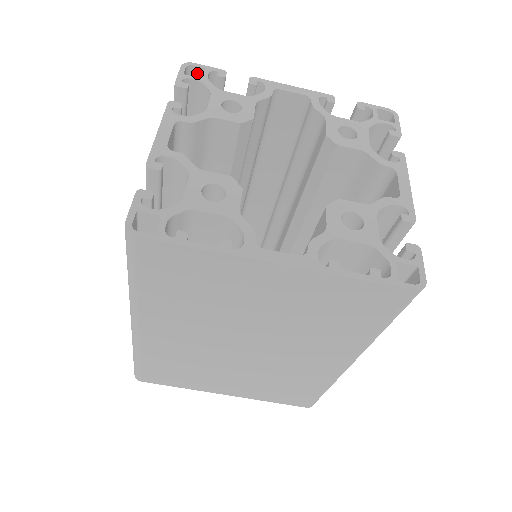
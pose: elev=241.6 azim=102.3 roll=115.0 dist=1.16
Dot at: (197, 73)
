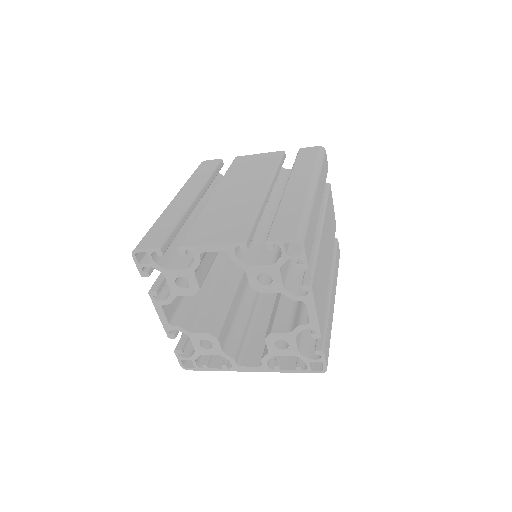
Dot at: occluded
